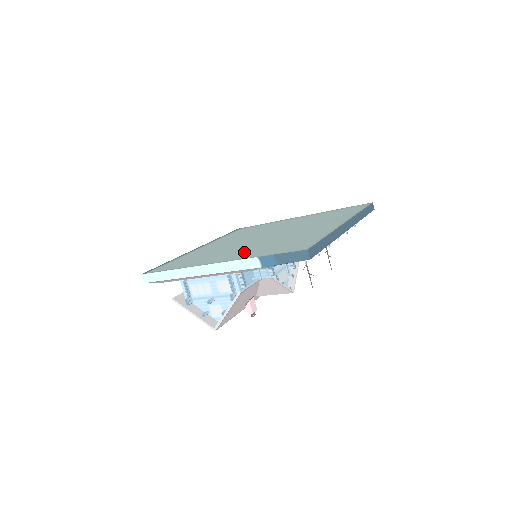
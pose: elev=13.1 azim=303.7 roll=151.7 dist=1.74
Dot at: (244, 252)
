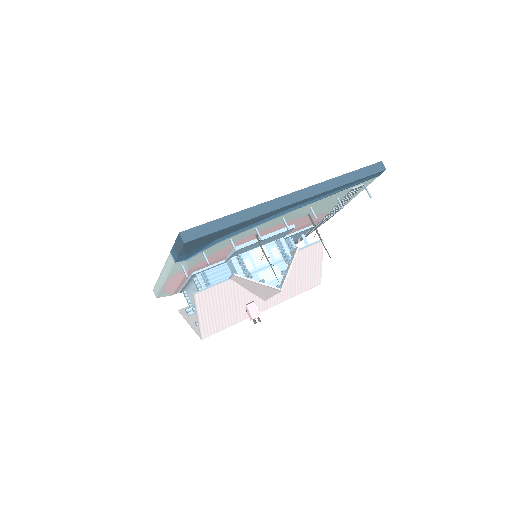
Dot at: occluded
